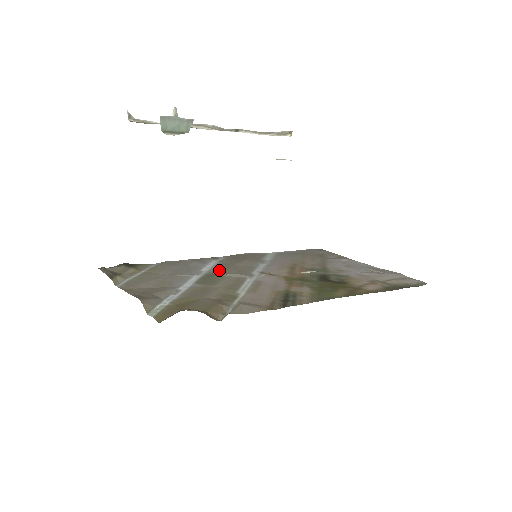
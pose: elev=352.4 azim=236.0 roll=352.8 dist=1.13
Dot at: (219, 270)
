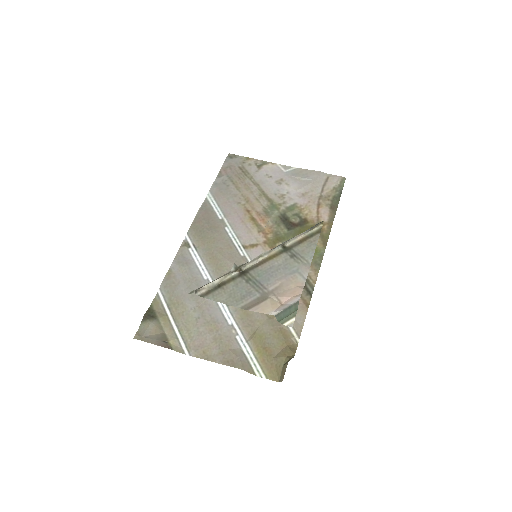
Dot at: (217, 269)
